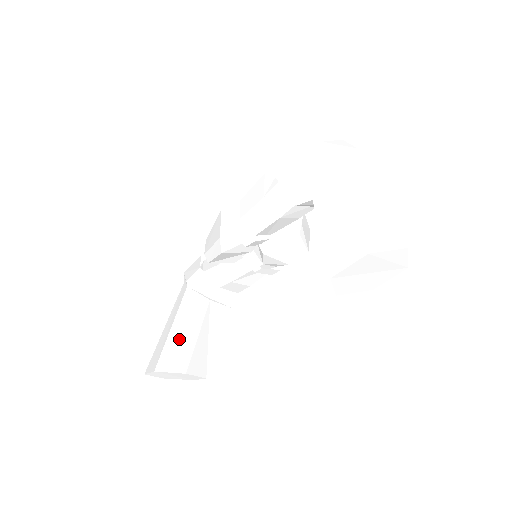
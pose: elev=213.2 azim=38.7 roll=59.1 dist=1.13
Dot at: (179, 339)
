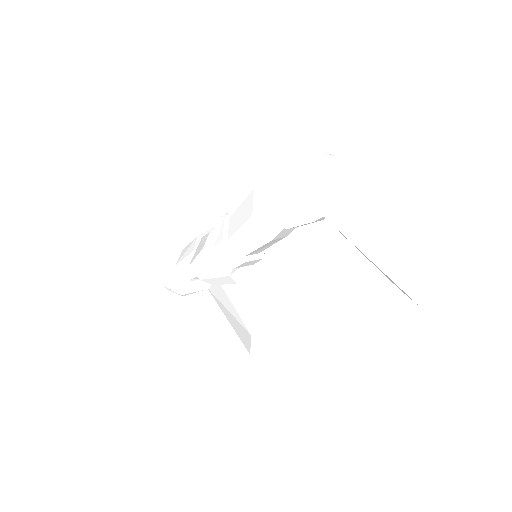
Dot at: (221, 339)
